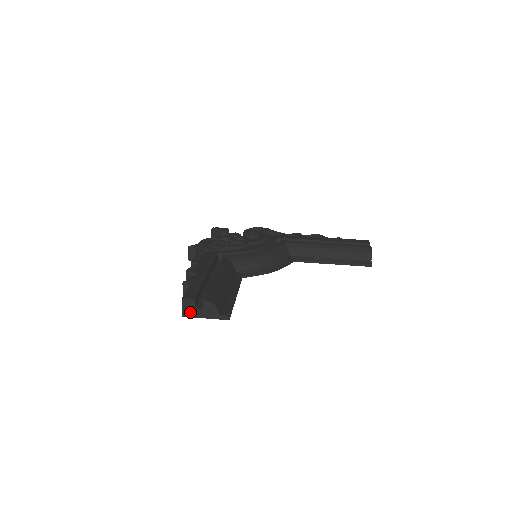
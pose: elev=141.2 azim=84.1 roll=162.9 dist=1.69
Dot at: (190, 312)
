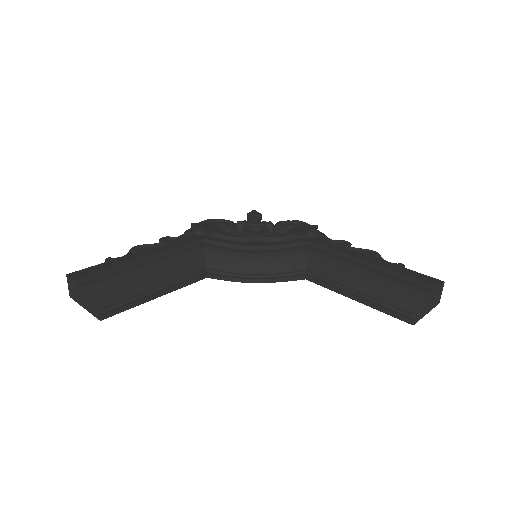
Dot at: (74, 294)
